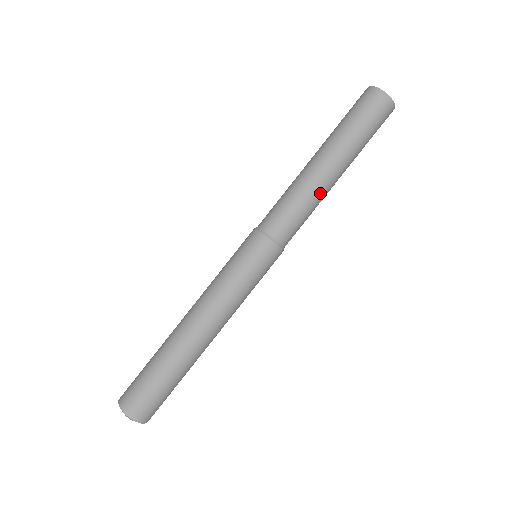
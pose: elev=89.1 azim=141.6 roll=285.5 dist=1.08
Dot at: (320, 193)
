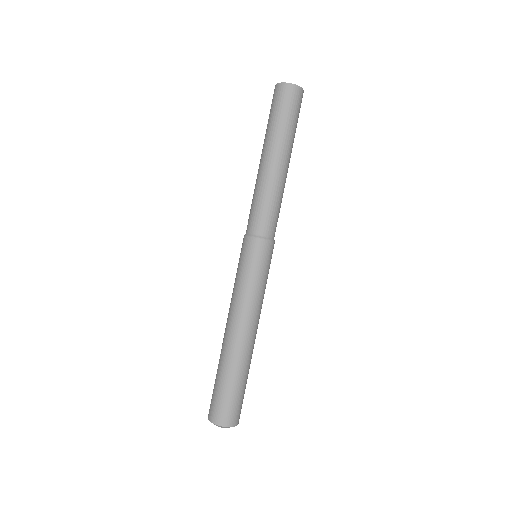
Dot at: (269, 181)
